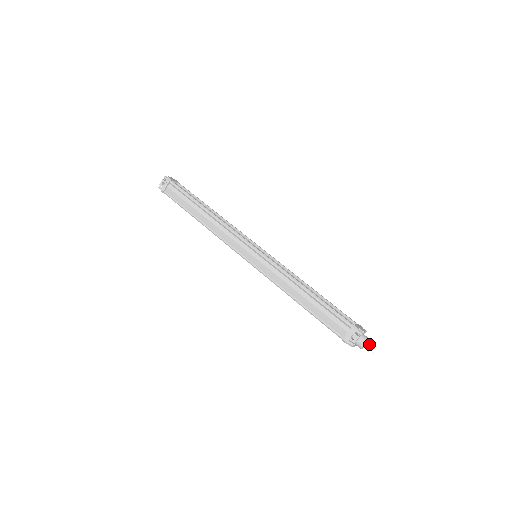
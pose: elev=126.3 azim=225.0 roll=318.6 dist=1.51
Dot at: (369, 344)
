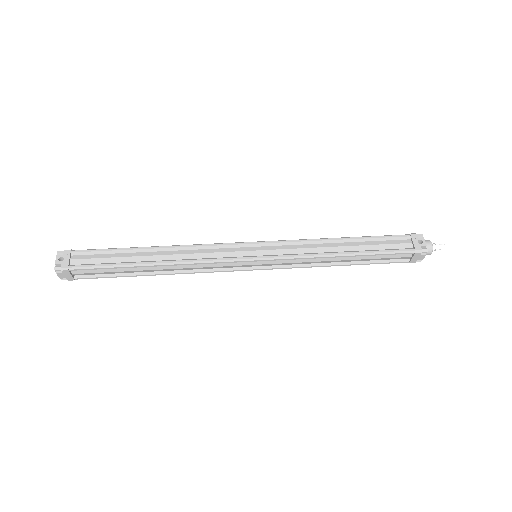
Dot at: (432, 244)
